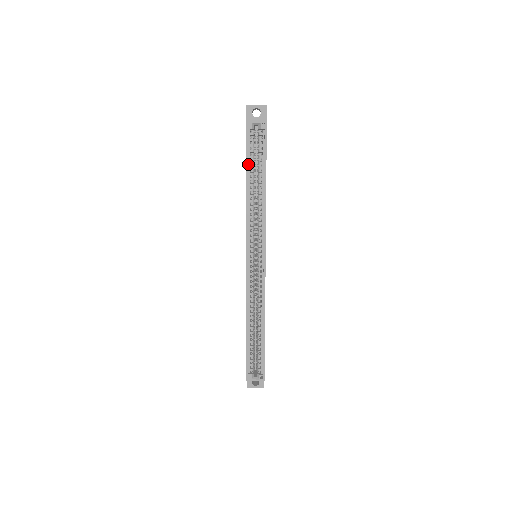
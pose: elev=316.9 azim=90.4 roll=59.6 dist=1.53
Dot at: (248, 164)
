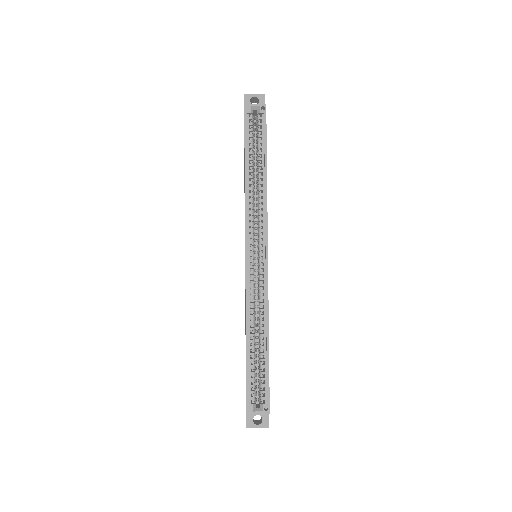
Dot at: (247, 149)
